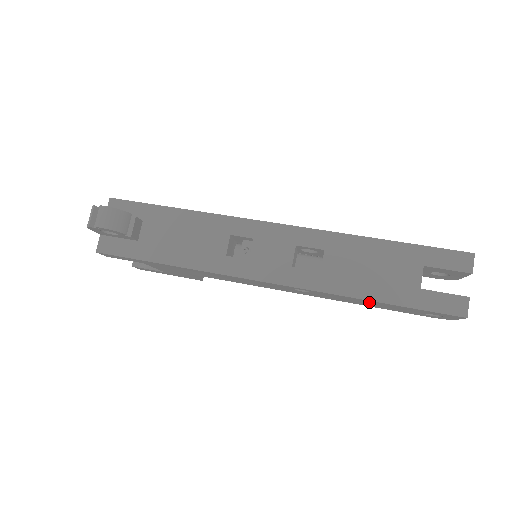
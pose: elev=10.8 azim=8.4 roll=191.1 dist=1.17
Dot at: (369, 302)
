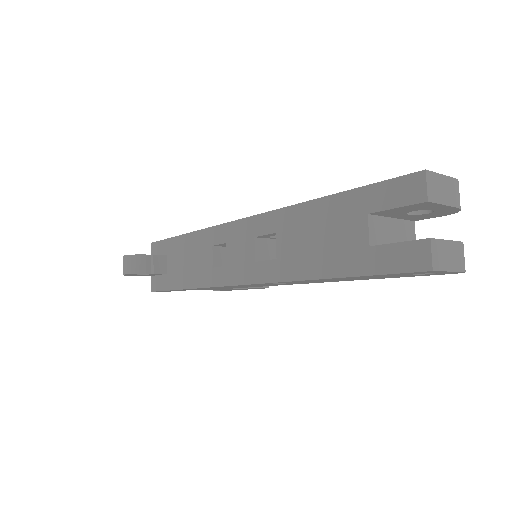
Dot at: (337, 279)
